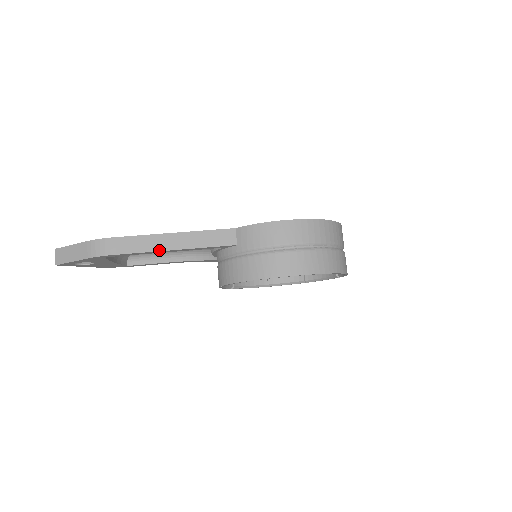
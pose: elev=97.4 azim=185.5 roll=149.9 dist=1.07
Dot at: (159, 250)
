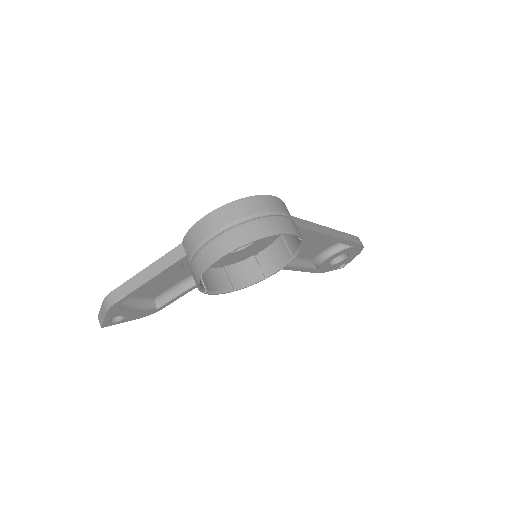
Dot at: (140, 286)
